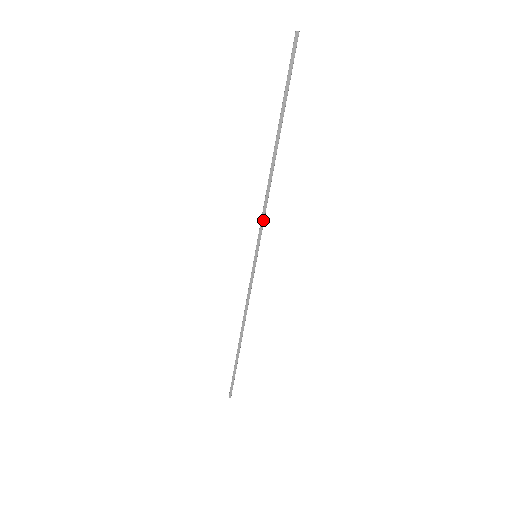
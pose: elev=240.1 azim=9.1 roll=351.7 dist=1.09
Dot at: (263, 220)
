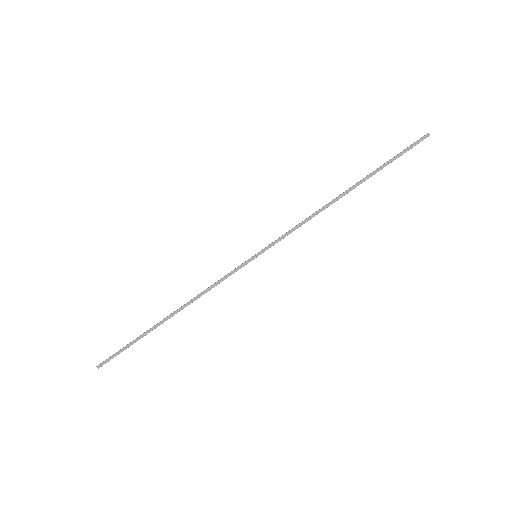
Dot at: (289, 233)
